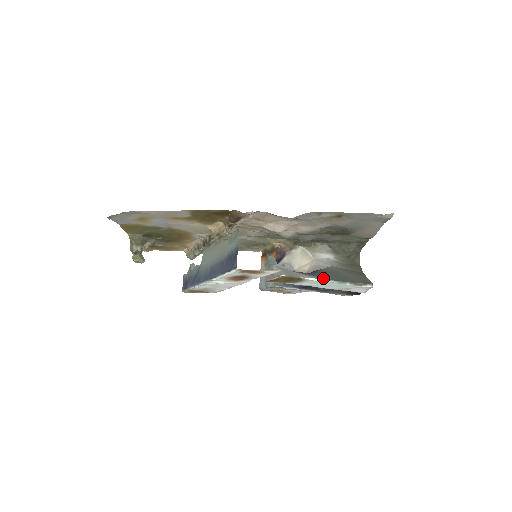
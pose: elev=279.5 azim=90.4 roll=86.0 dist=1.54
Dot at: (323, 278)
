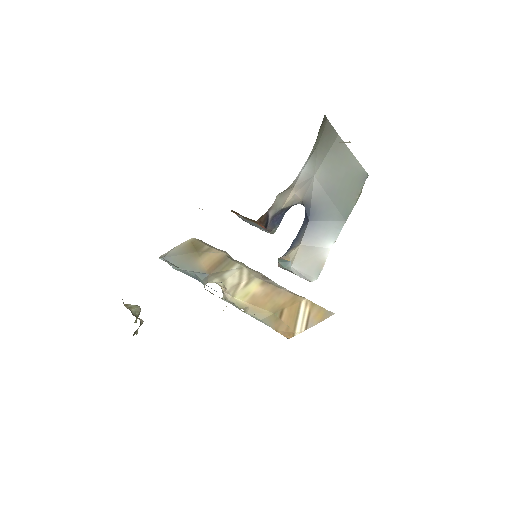
Dot at: (334, 233)
